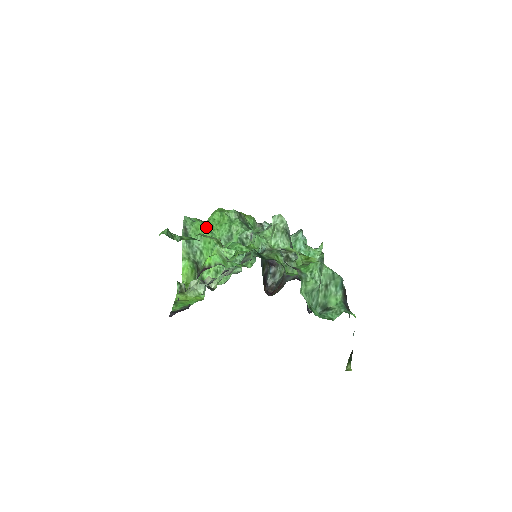
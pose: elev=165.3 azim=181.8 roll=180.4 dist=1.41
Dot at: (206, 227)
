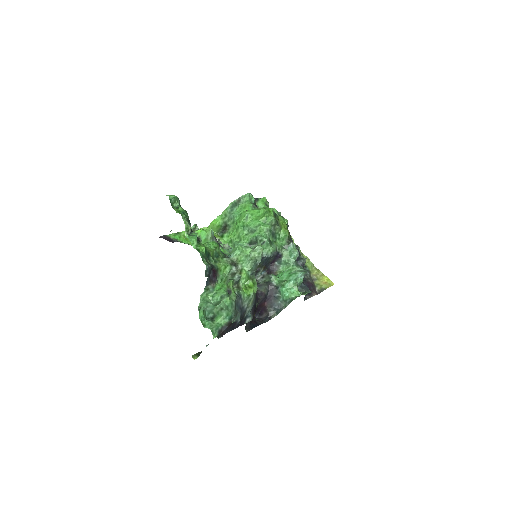
Dot at: (248, 211)
